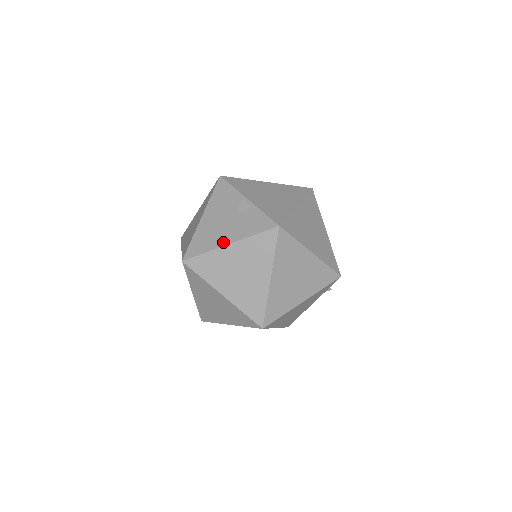
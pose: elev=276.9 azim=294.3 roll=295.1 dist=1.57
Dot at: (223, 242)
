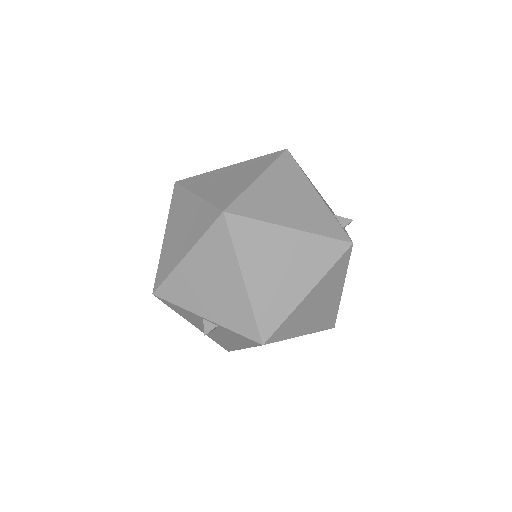
Dot at: (237, 347)
